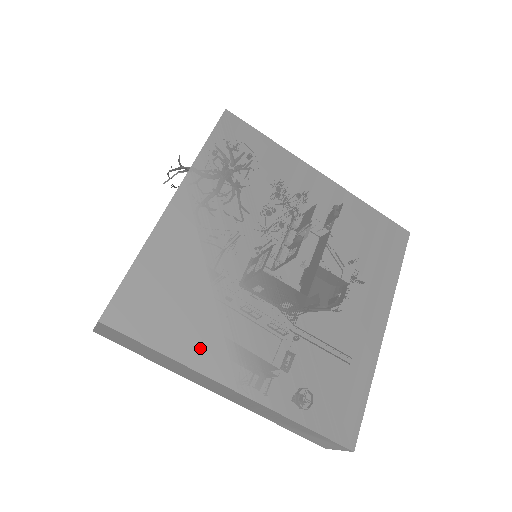
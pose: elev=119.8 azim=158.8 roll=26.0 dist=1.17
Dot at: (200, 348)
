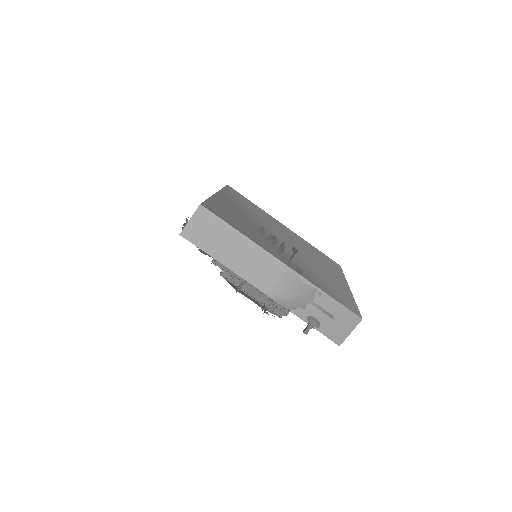
Dot at: (256, 240)
